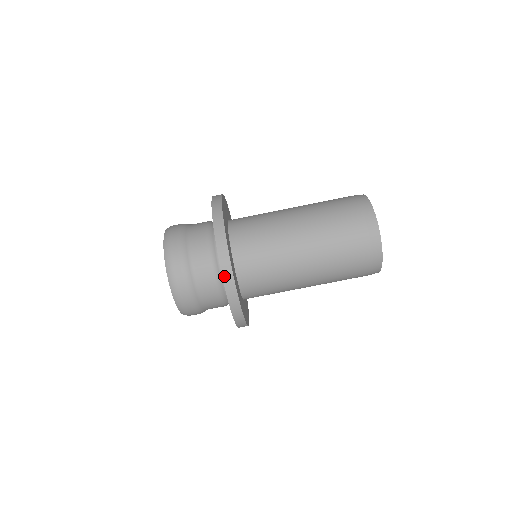
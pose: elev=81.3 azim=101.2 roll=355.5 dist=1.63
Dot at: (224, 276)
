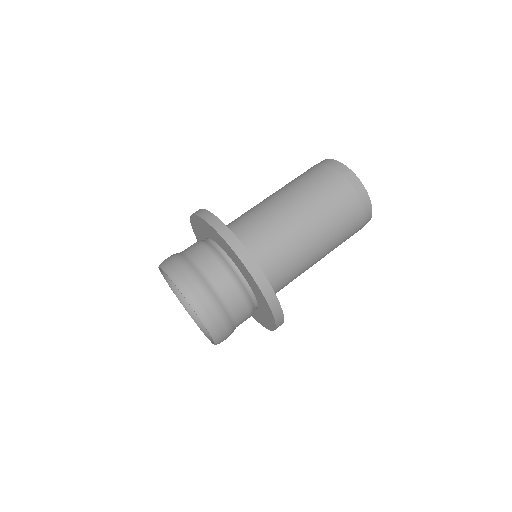
Dot at: (221, 233)
